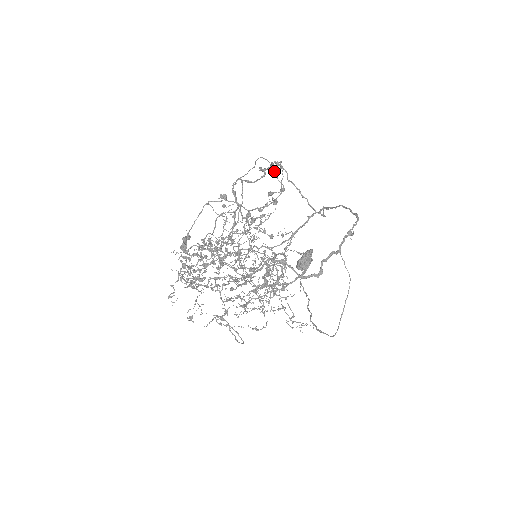
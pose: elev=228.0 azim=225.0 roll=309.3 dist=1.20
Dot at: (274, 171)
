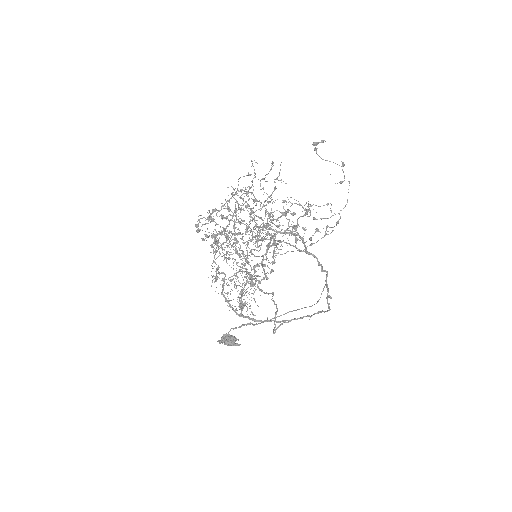
Dot at: occluded
